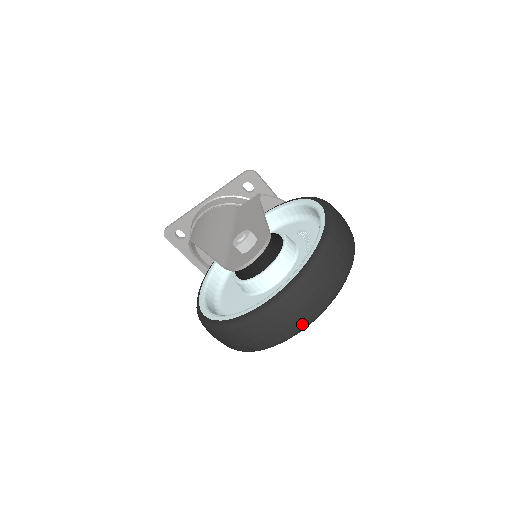
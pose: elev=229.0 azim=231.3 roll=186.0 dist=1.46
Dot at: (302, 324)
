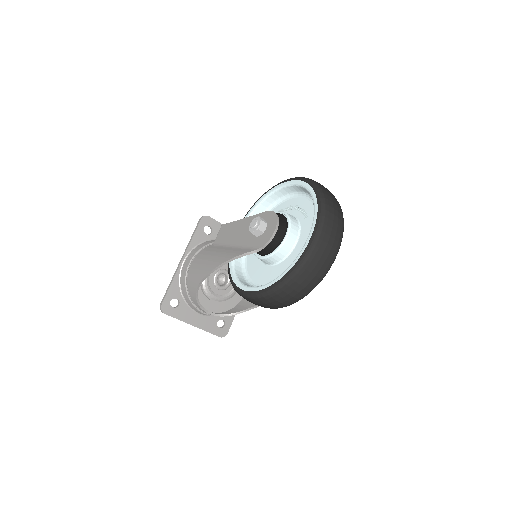
Dot at: (341, 229)
